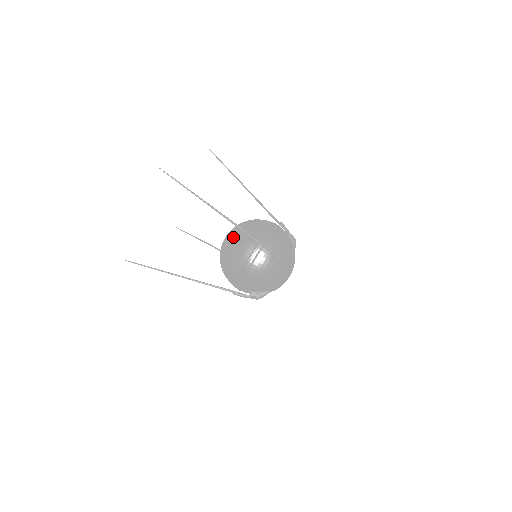
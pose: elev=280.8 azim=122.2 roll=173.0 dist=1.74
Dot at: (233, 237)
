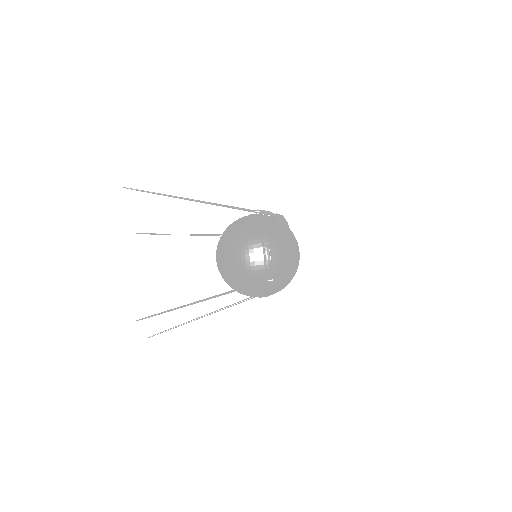
Dot at: (228, 234)
